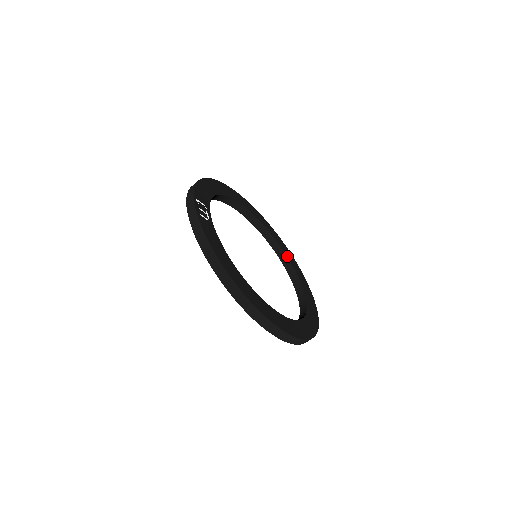
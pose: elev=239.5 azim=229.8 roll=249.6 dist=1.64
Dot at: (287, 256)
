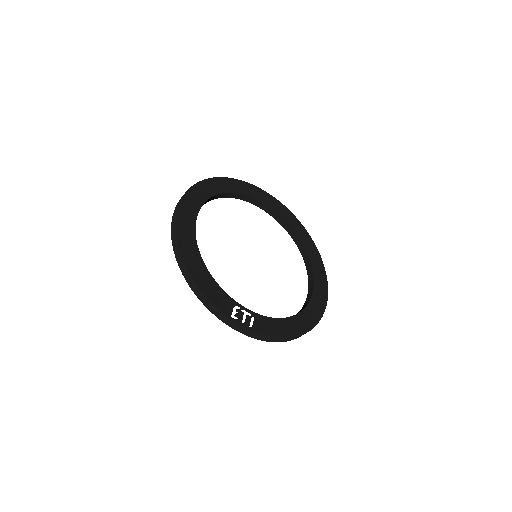
Dot at: (239, 193)
